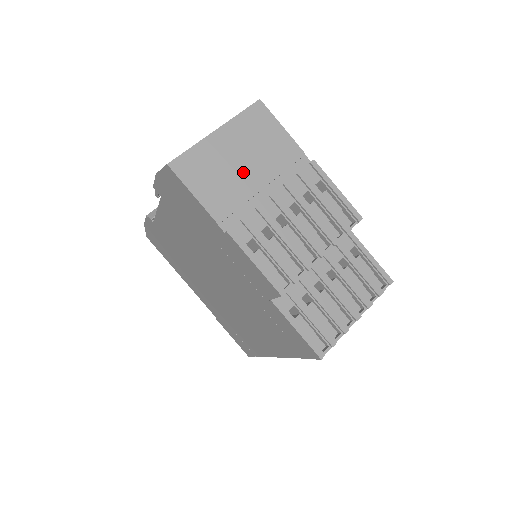
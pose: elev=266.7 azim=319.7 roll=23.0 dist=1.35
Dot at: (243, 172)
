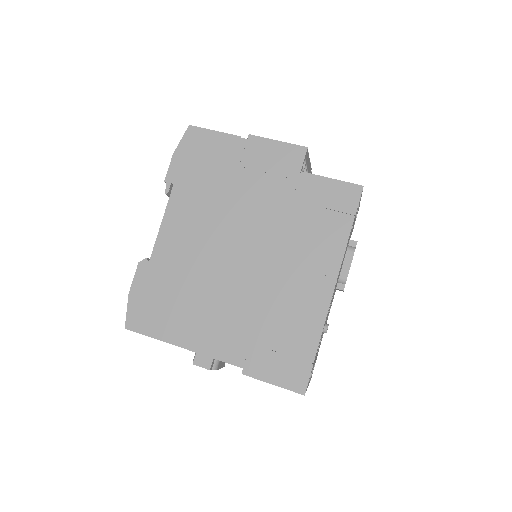
Dot at: occluded
